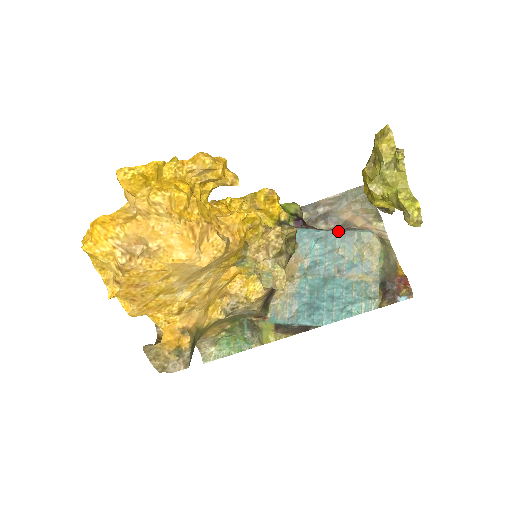
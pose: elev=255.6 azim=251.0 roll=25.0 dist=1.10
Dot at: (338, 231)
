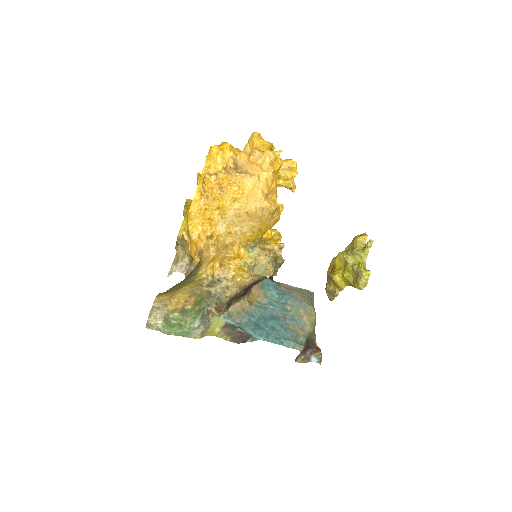
Dot at: occluded
